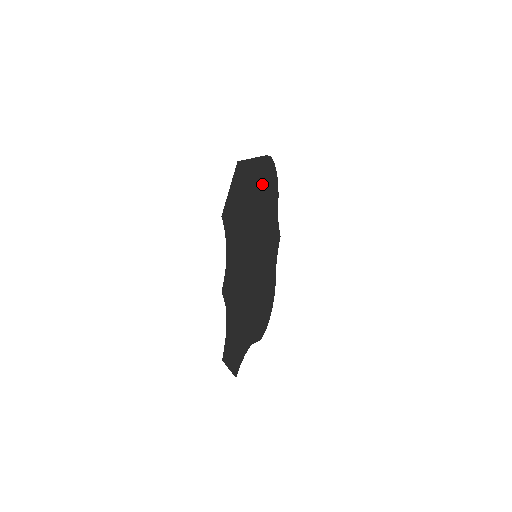
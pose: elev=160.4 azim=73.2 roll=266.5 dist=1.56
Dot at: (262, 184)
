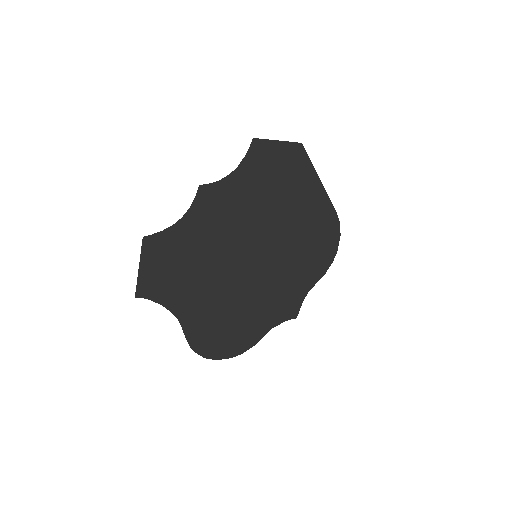
Dot at: (313, 220)
